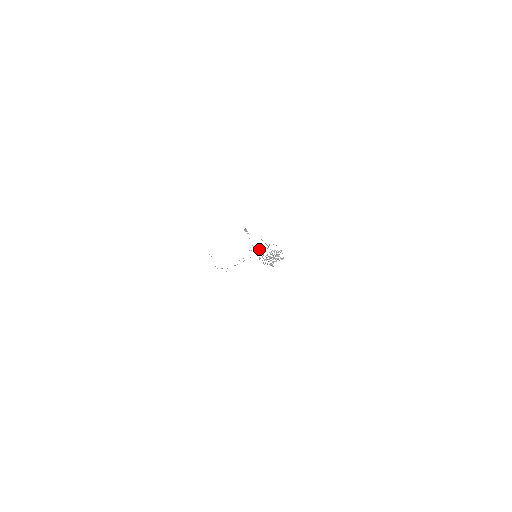
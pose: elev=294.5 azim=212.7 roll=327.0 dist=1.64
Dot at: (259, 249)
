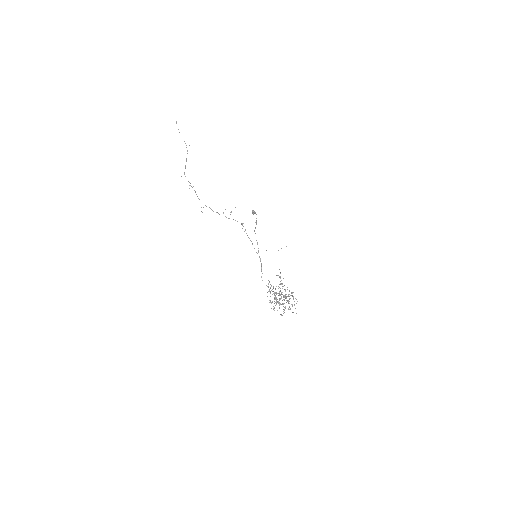
Dot at: occluded
